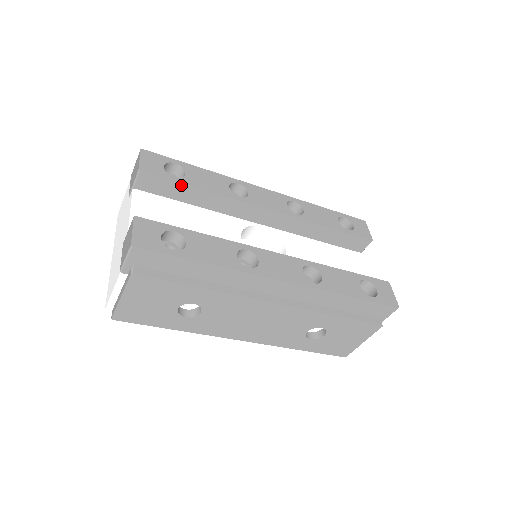
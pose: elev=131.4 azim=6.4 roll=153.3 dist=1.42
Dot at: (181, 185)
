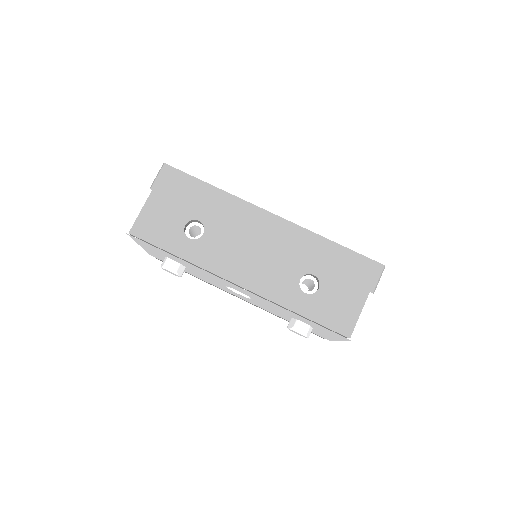
Dot at: occluded
